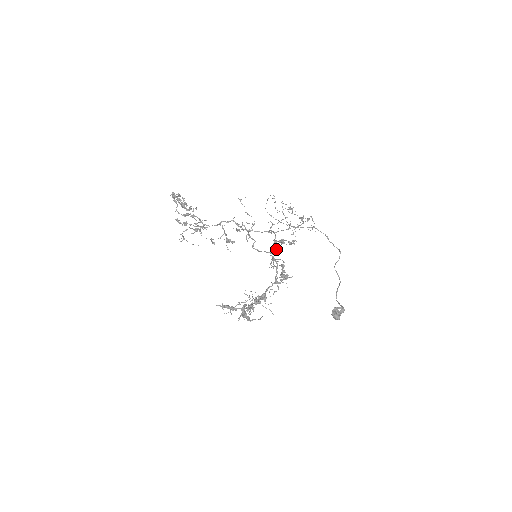
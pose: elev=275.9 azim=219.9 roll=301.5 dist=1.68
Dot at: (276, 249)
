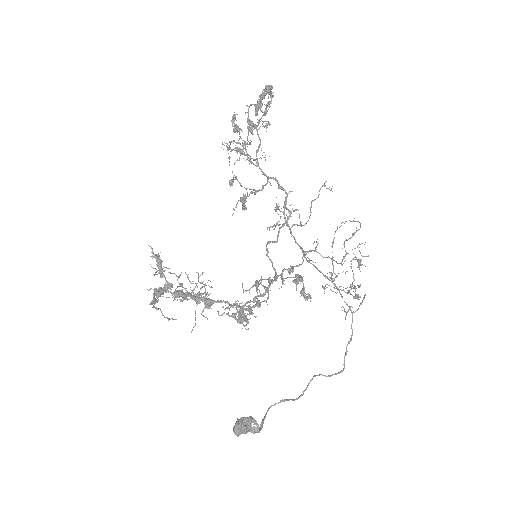
Dot at: occluded
